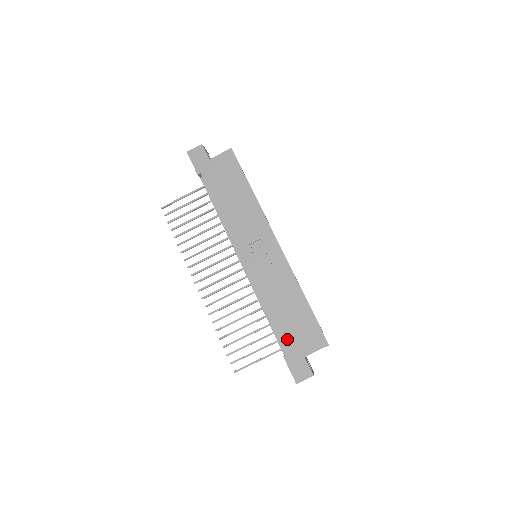
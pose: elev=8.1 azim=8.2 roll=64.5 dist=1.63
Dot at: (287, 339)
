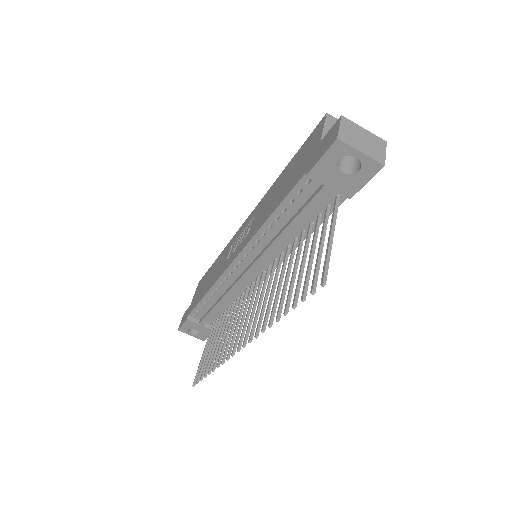
Dot at: (297, 177)
